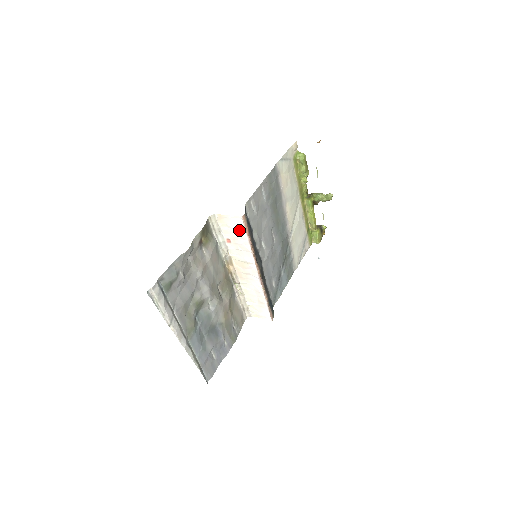
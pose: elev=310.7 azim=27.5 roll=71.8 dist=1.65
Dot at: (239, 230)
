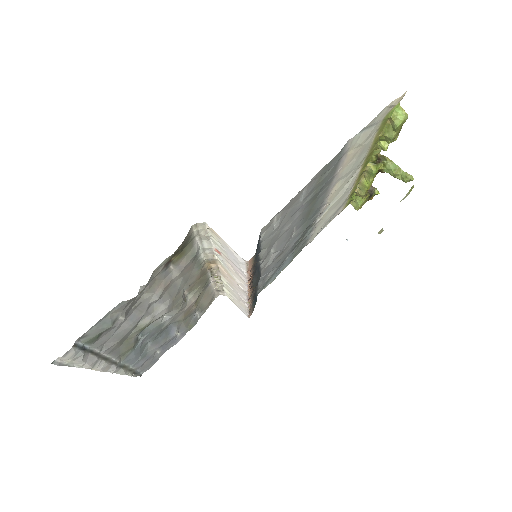
Dot at: (237, 262)
